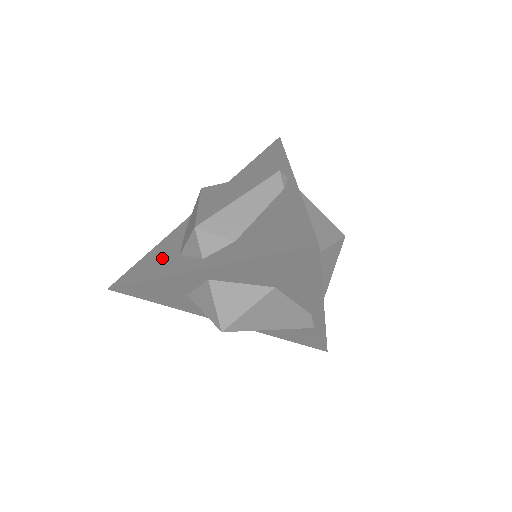
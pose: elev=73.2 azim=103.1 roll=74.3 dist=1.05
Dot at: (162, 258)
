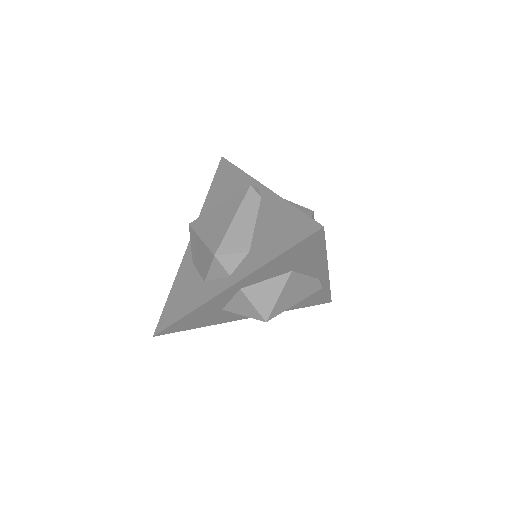
Dot at: (189, 291)
